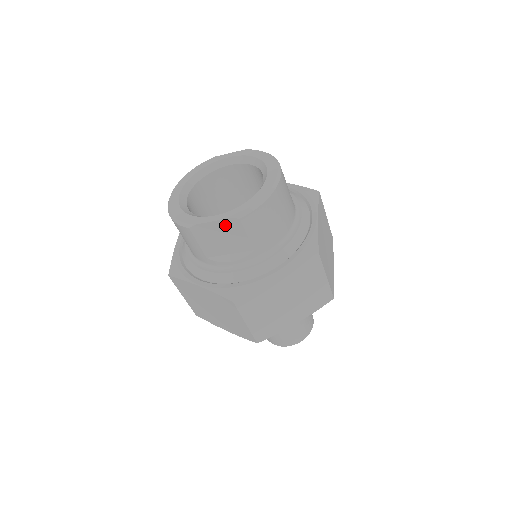
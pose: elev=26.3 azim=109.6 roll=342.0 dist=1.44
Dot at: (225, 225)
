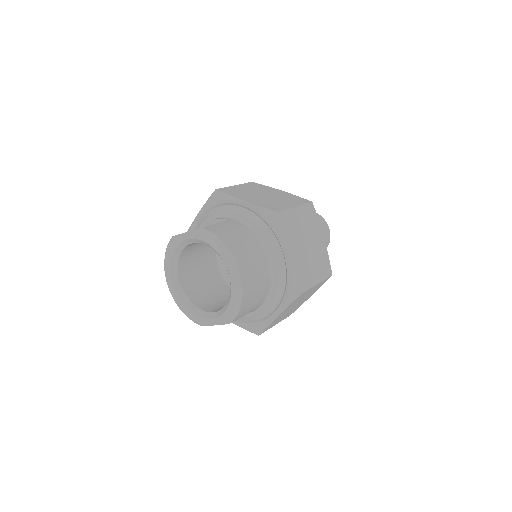
Dot at: occluded
